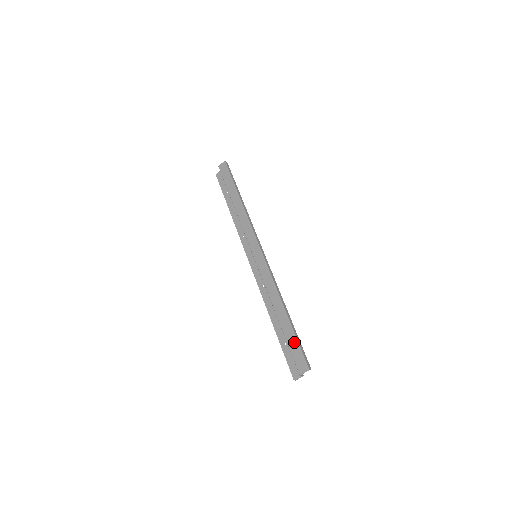
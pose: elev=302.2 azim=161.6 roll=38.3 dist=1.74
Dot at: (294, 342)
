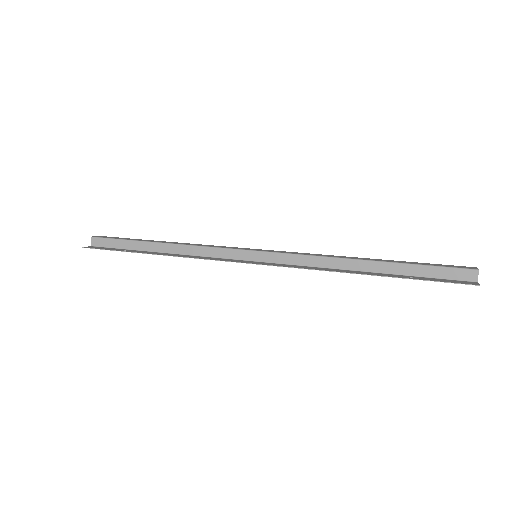
Dot at: (423, 263)
